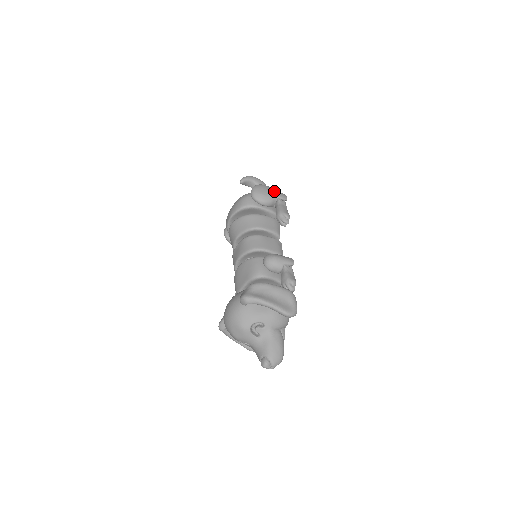
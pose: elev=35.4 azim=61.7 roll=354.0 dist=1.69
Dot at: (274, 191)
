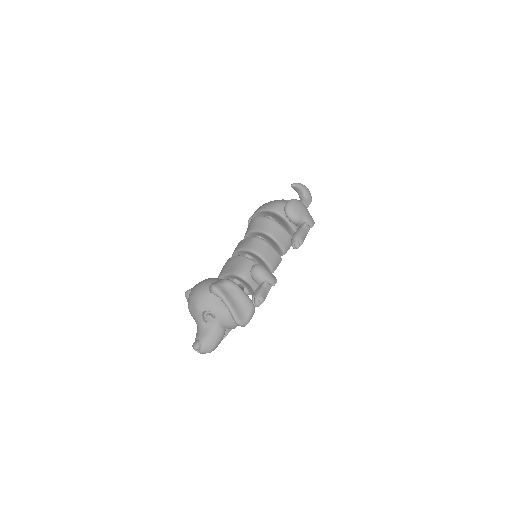
Dot at: (307, 214)
